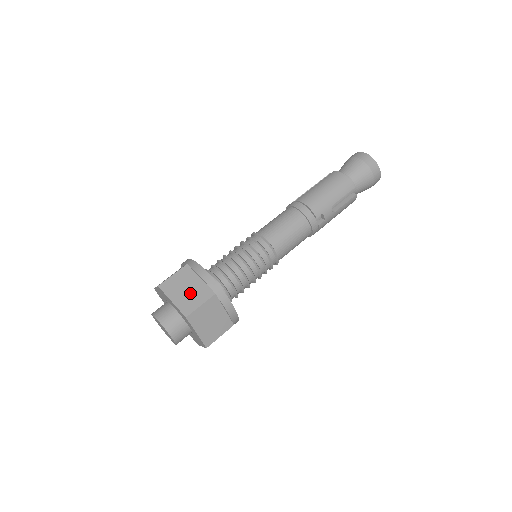
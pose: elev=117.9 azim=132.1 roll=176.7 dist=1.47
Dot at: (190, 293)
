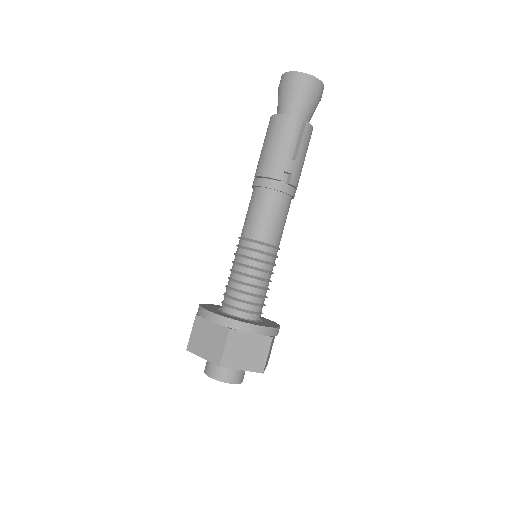
Dot at: (211, 341)
